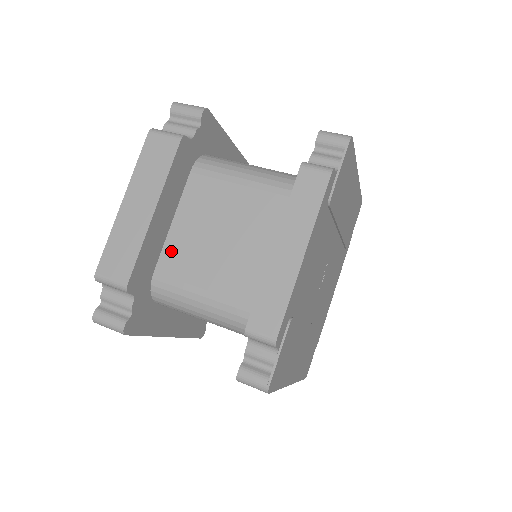
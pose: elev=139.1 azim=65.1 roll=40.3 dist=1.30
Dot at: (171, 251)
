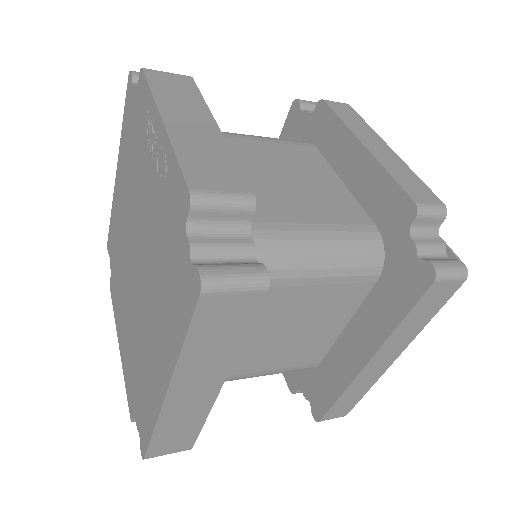
Dot at: occluded
